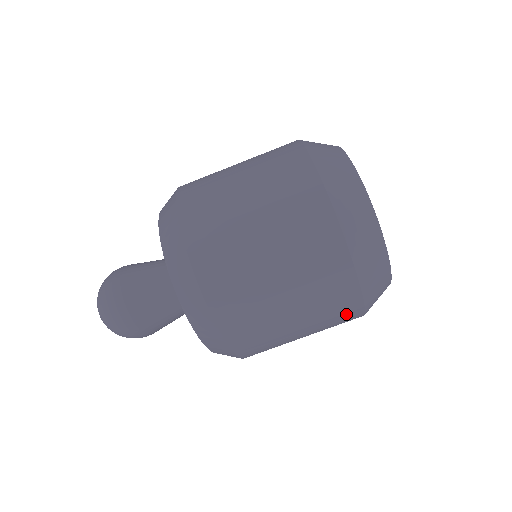
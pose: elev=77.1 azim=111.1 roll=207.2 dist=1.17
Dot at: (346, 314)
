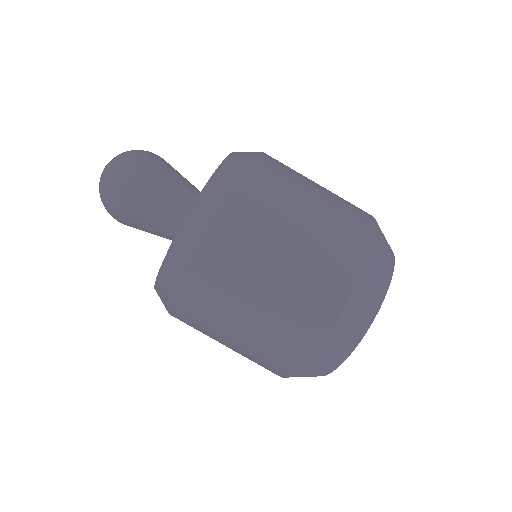
Dot at: (270, 368)
